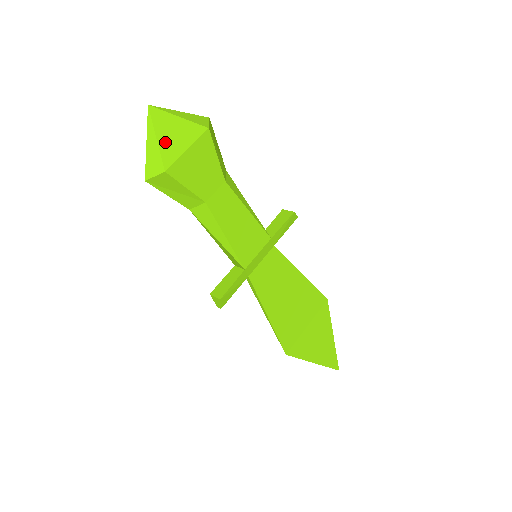
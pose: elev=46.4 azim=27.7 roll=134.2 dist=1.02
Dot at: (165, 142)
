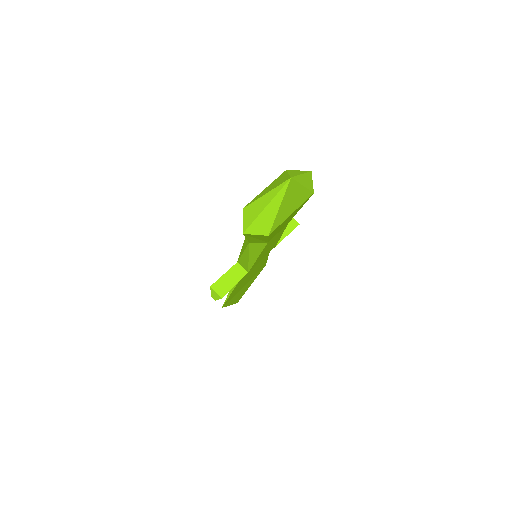
Dot at: (282, 210)
